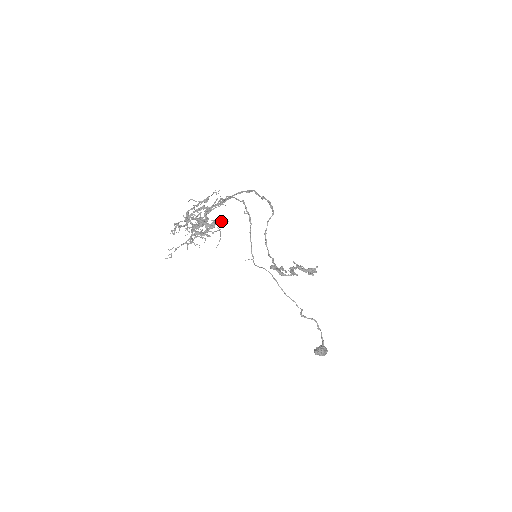
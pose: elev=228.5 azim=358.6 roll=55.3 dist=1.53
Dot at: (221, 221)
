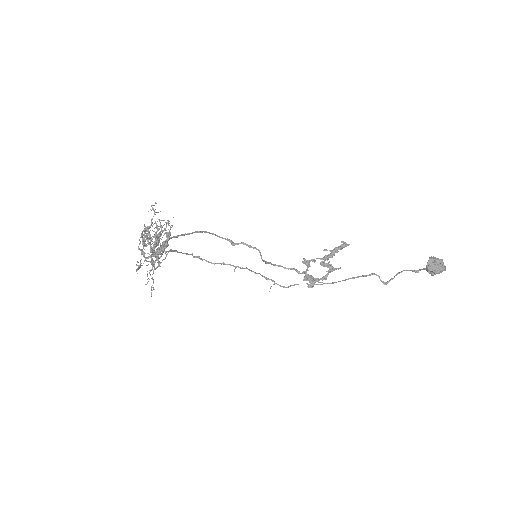
Dot at: (168, 224)
